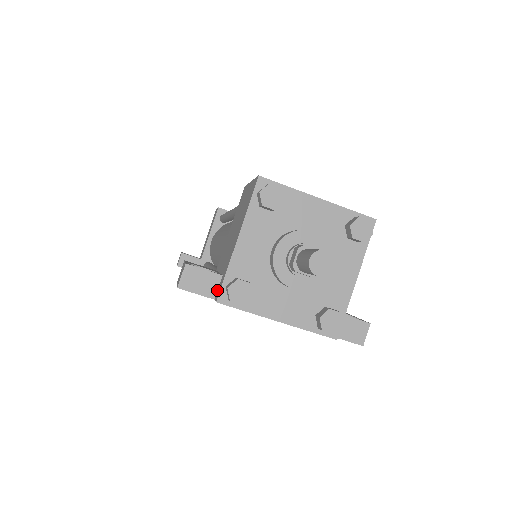
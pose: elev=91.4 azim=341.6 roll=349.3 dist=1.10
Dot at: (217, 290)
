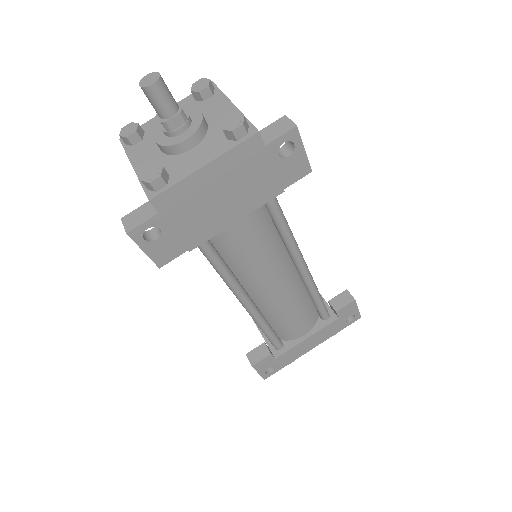
Dot at: (155, 208)
